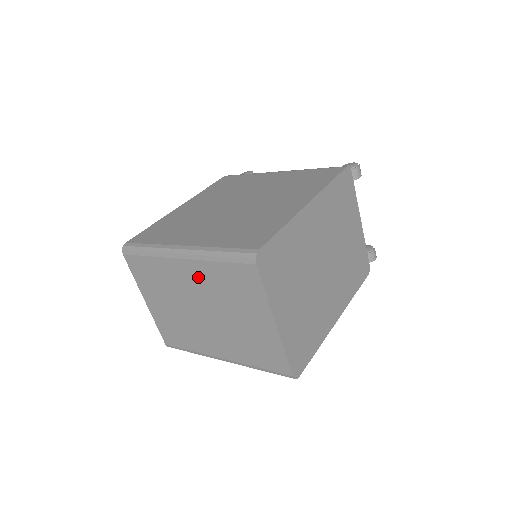
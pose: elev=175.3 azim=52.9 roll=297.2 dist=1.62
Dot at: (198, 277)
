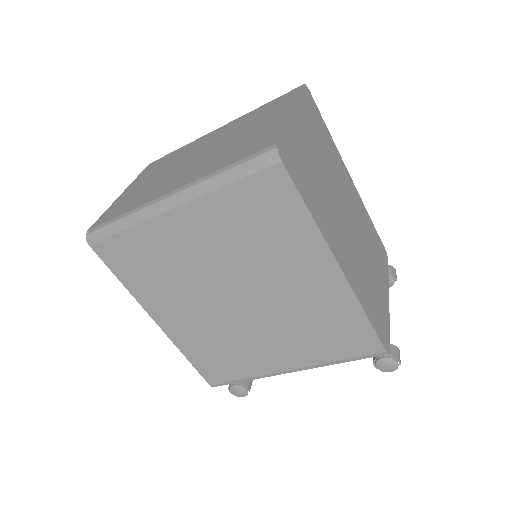
Dot at: (225, 130)
